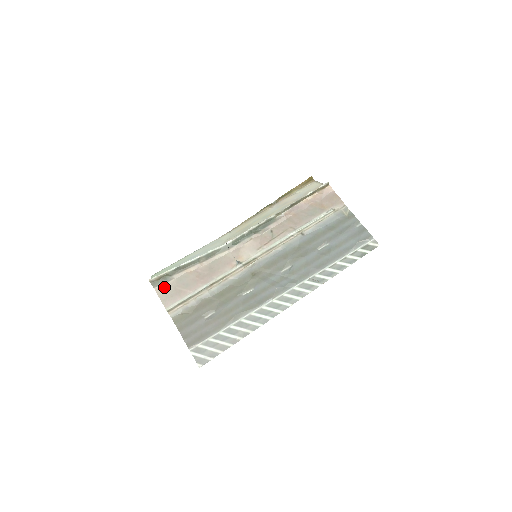
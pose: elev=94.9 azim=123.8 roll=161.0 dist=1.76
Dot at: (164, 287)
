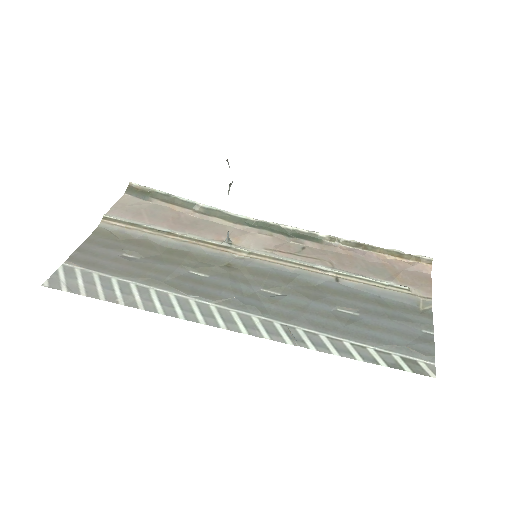
Dot at: (133, 200)
